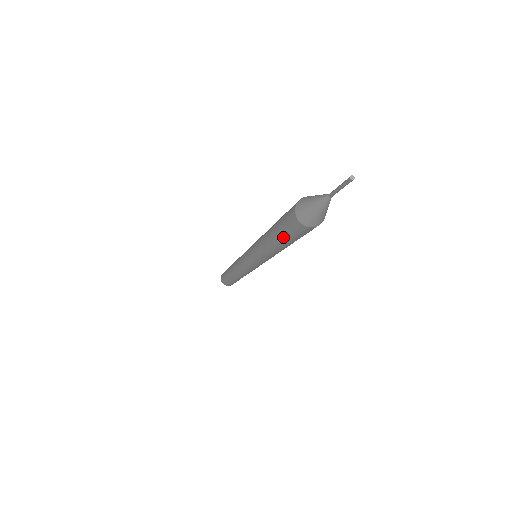
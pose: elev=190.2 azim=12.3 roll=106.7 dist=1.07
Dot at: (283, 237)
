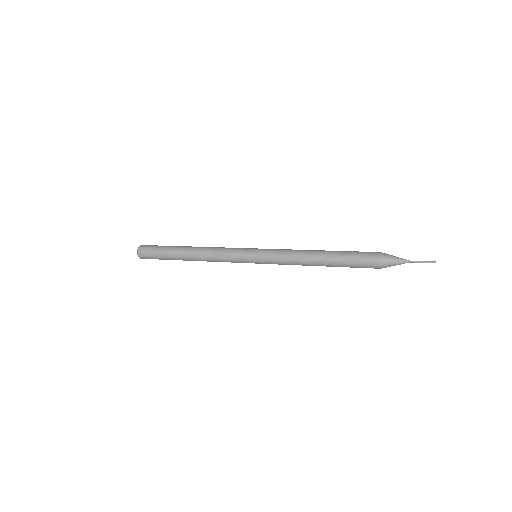
Dot at: (346, 262)
